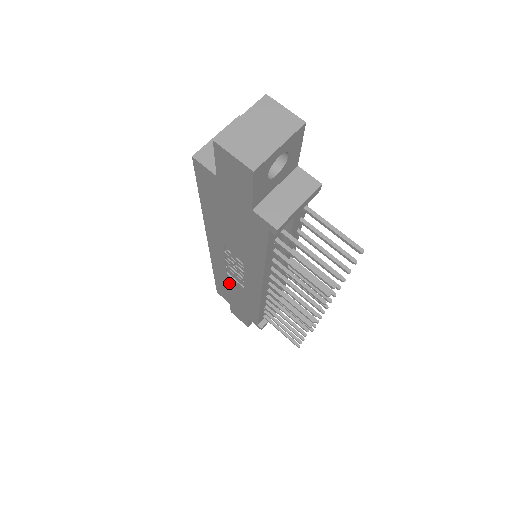
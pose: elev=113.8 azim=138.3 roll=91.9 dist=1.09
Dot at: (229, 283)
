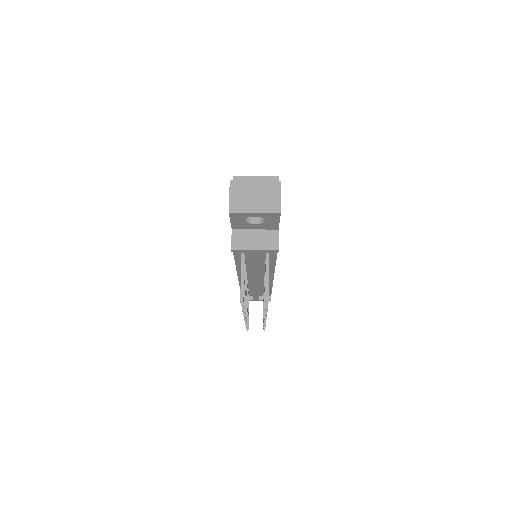
Dot at: occluded
